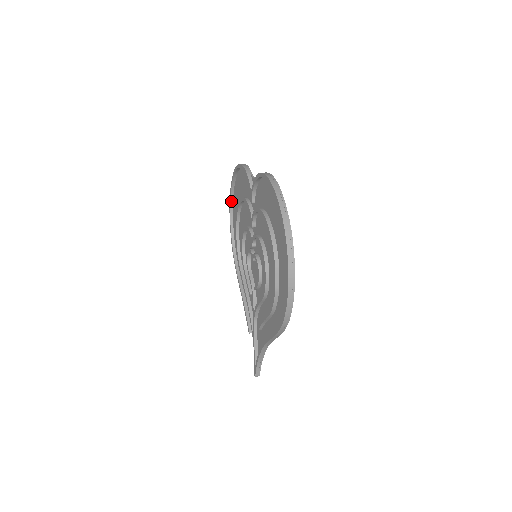
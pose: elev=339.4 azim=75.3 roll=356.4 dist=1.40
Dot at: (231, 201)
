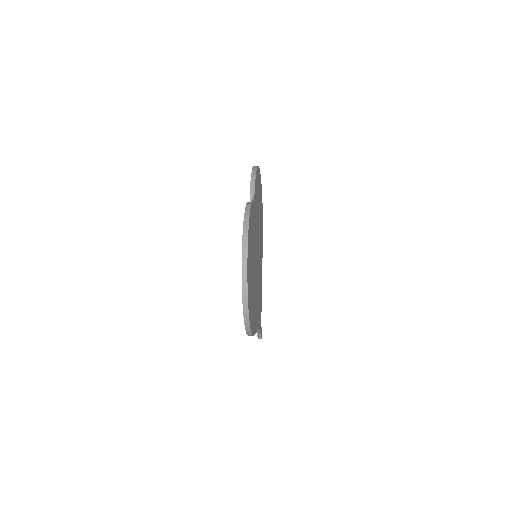
Dot at: occluded
